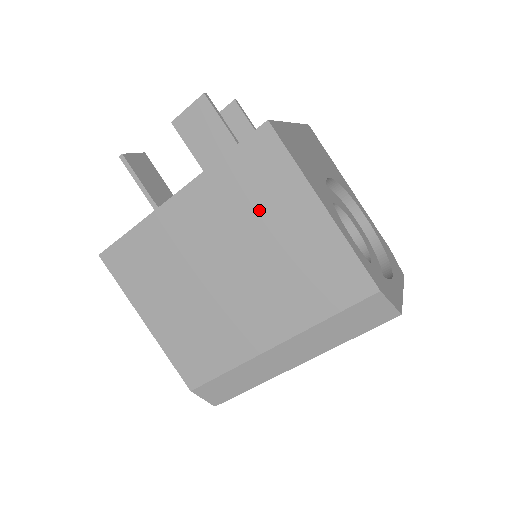
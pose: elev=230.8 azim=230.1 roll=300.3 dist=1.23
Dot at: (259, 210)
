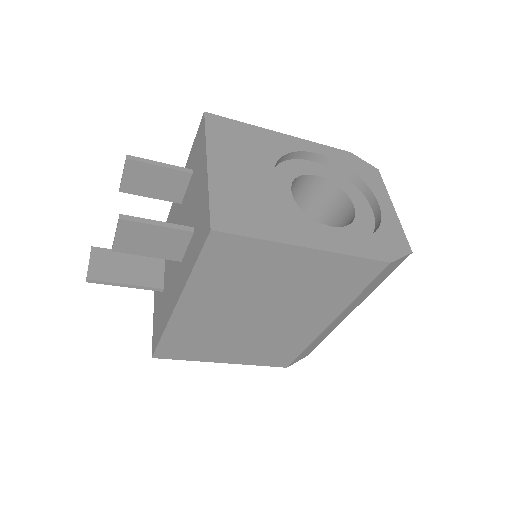
Dot at: (255, 277)
